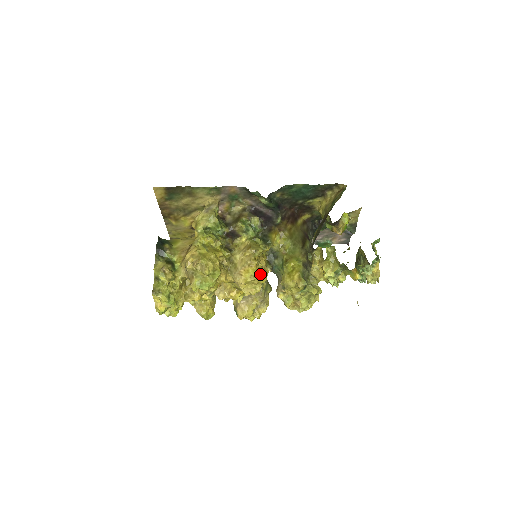
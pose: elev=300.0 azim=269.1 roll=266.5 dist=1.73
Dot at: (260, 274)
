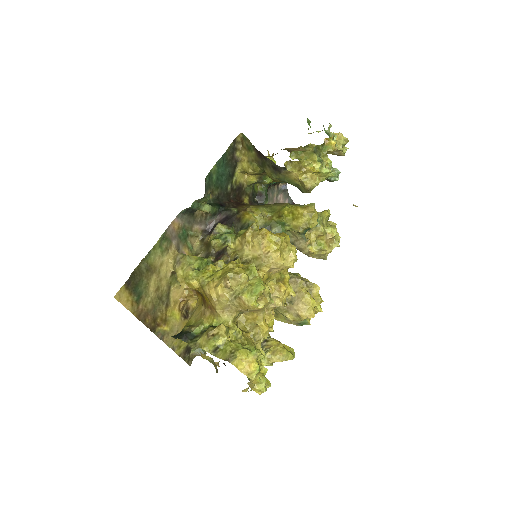
Dot at: (278, 235)
